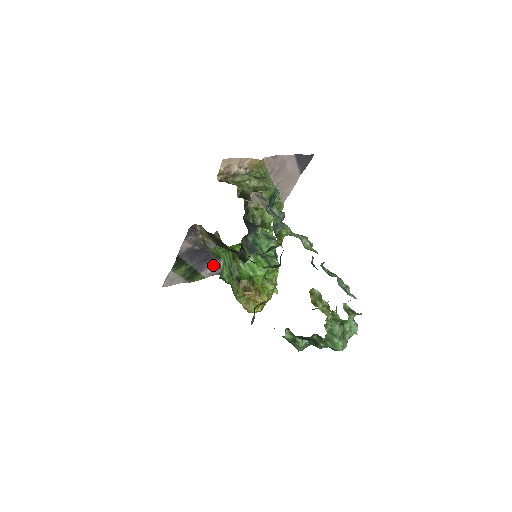
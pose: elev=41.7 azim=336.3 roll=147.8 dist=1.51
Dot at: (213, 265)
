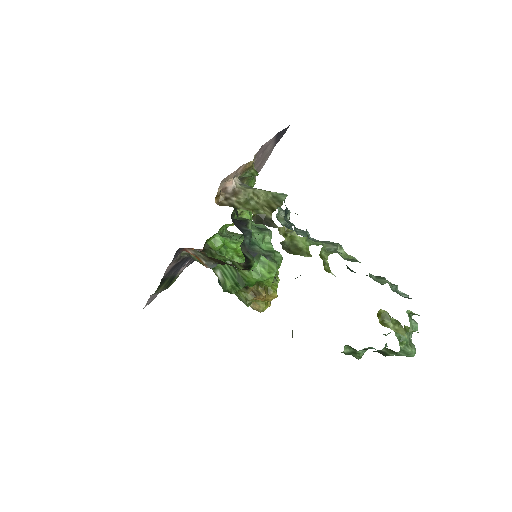
Dot at: occluded
